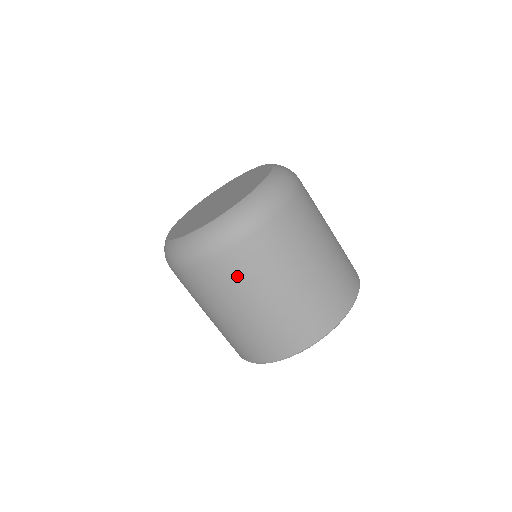
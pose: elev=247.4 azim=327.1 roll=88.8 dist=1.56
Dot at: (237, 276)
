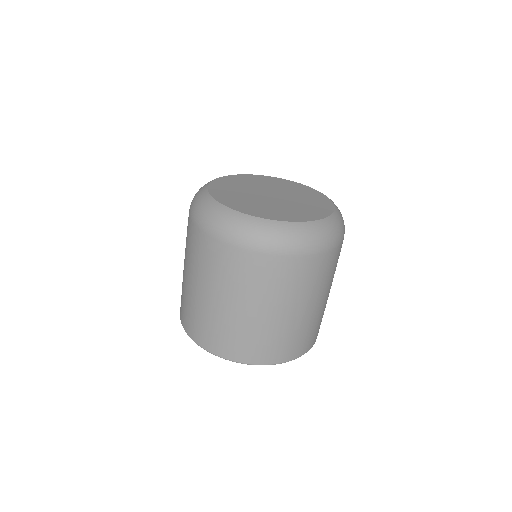
Dot at: (260, 278)
